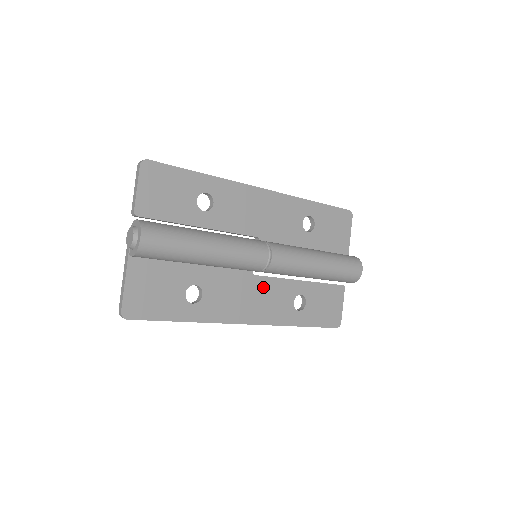
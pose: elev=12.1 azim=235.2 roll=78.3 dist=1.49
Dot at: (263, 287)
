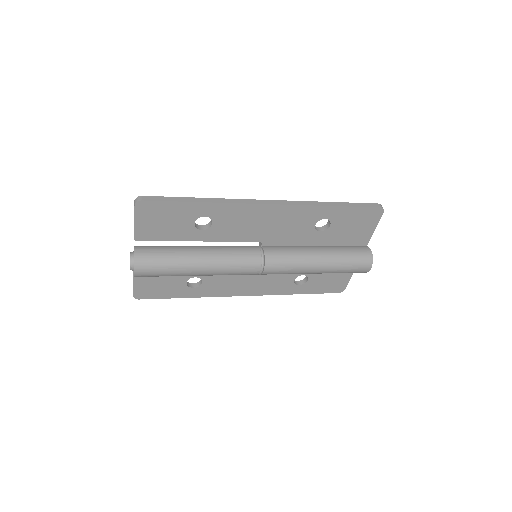
Dot at: occluded
